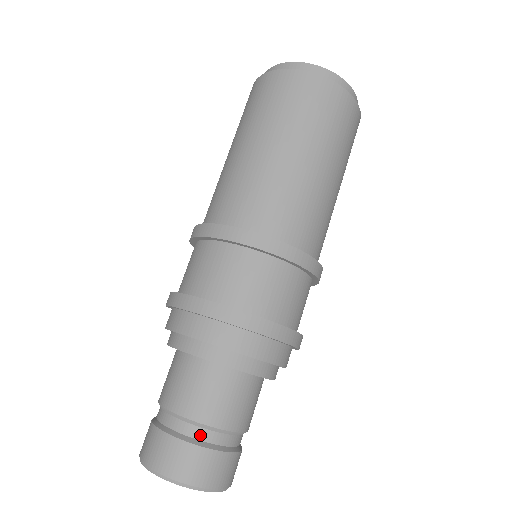
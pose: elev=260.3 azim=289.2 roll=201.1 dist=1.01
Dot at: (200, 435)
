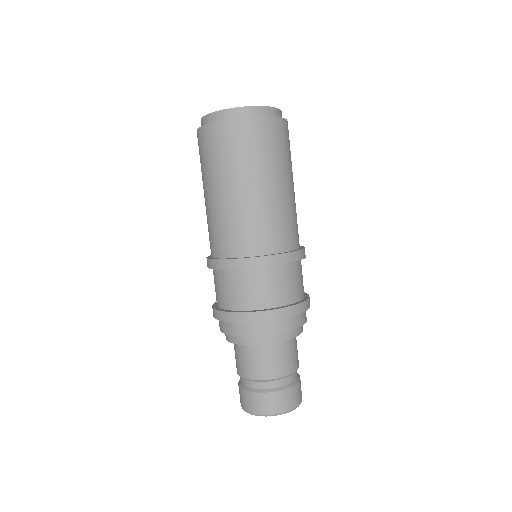
Dot at: (266, 386)
